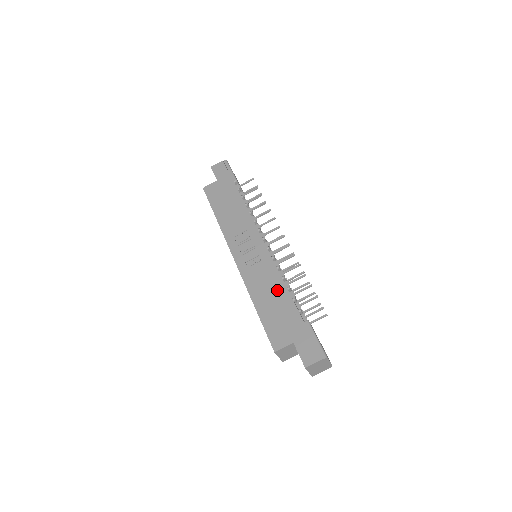
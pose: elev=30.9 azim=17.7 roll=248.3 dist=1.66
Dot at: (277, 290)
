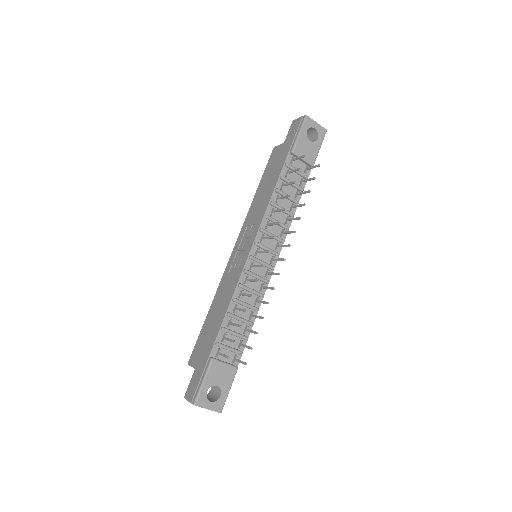
Dot at: (222, 309)
